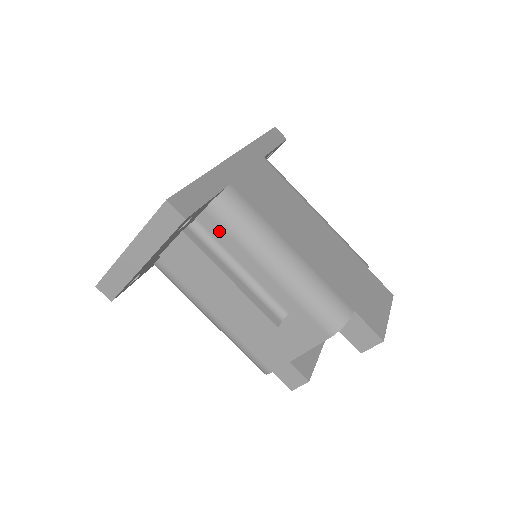
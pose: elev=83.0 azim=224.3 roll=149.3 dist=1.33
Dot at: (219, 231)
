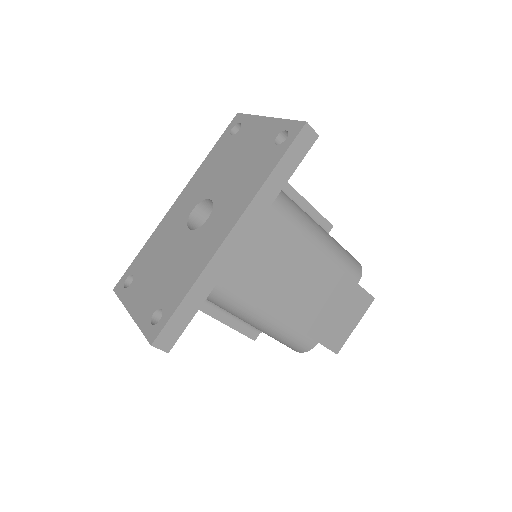
Dot at: occluded
